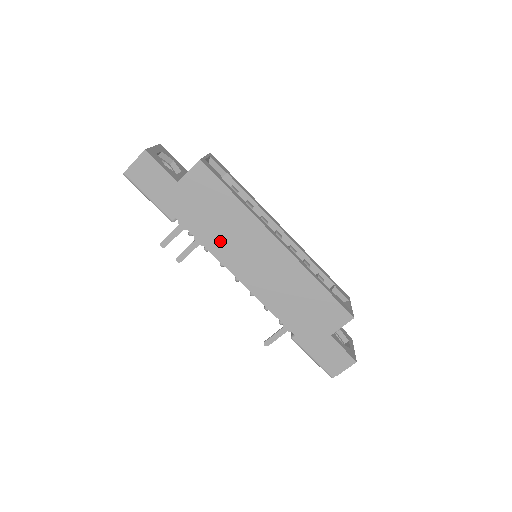
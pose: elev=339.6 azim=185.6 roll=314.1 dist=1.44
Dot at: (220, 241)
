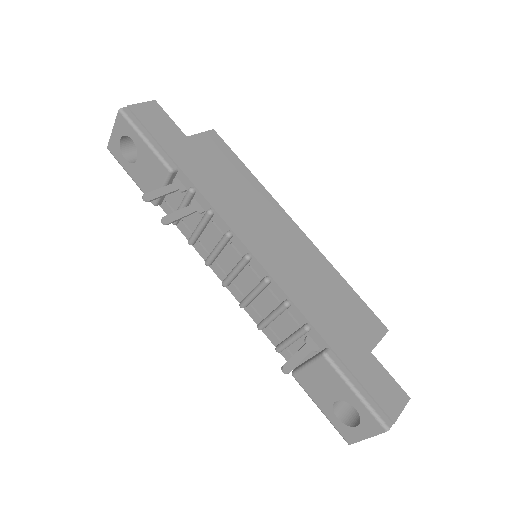
Dot at: (230, 204)
